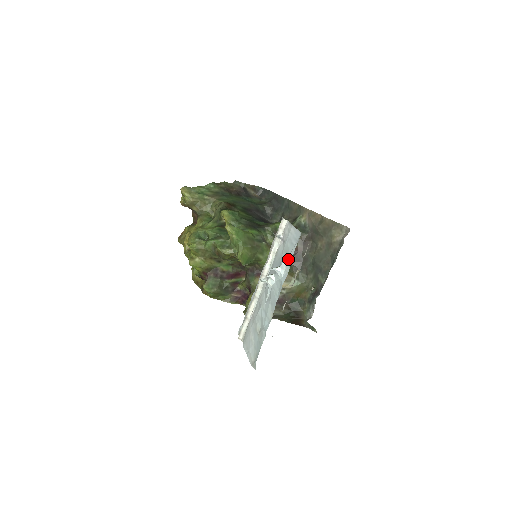
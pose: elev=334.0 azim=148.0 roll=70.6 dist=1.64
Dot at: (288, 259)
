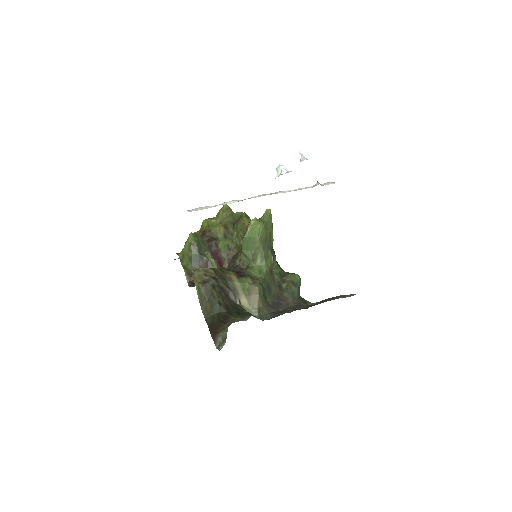
Dot at: occluded
